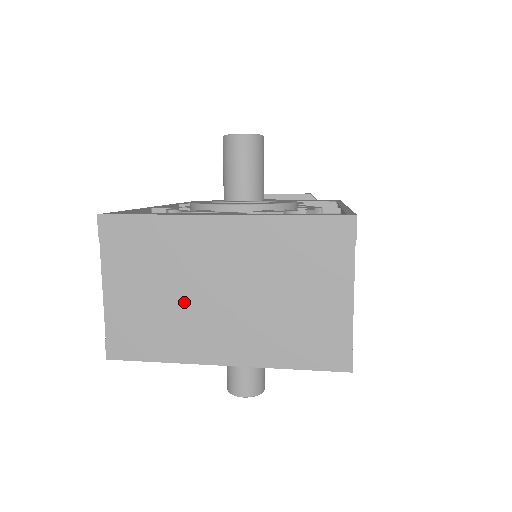
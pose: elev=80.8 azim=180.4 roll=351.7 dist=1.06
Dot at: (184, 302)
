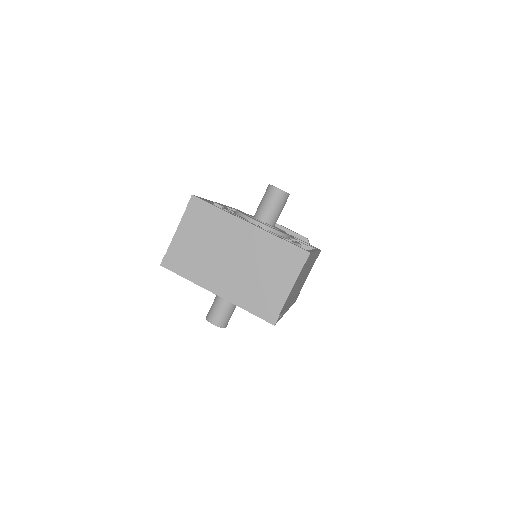
Dot at: (212, 255)
